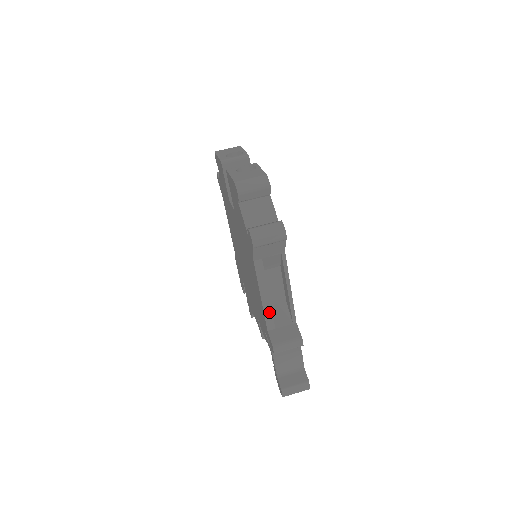
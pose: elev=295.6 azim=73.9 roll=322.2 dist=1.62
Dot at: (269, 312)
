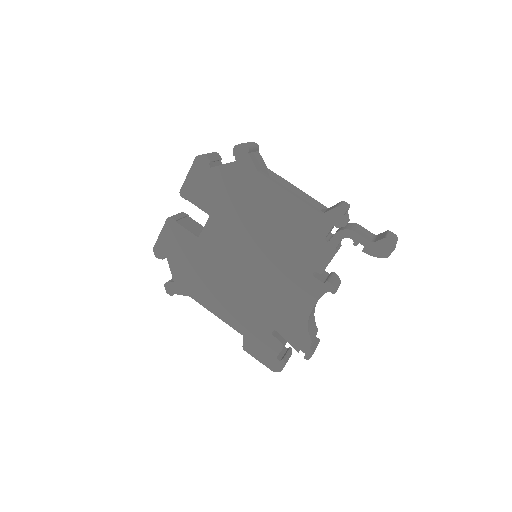
Dot at: (306, 202)
